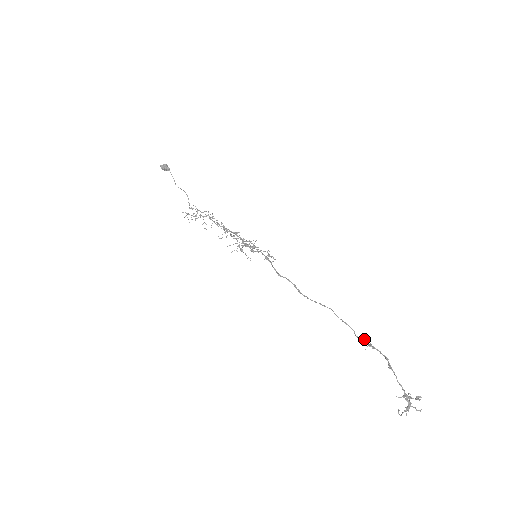
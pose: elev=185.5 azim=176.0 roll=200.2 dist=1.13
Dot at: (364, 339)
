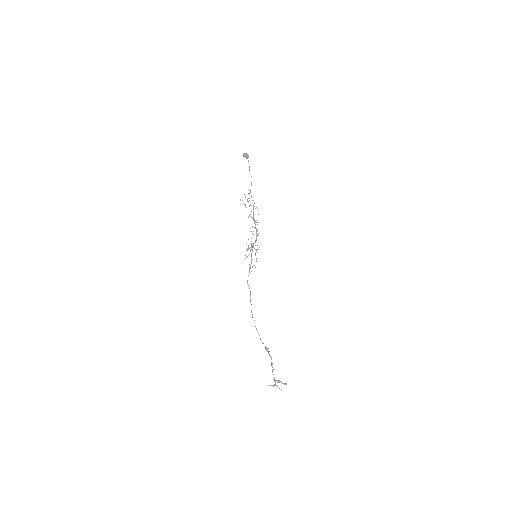
Dot at: occluded
